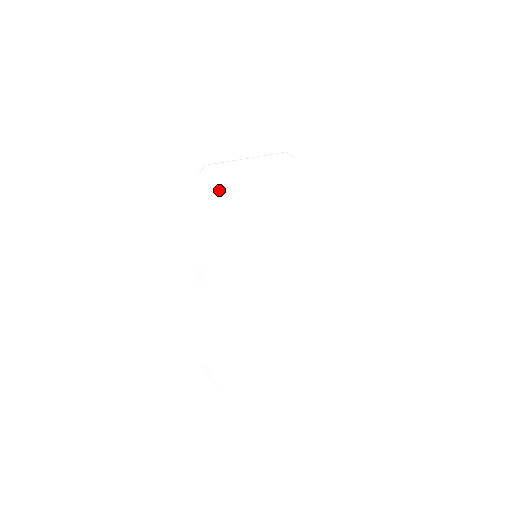
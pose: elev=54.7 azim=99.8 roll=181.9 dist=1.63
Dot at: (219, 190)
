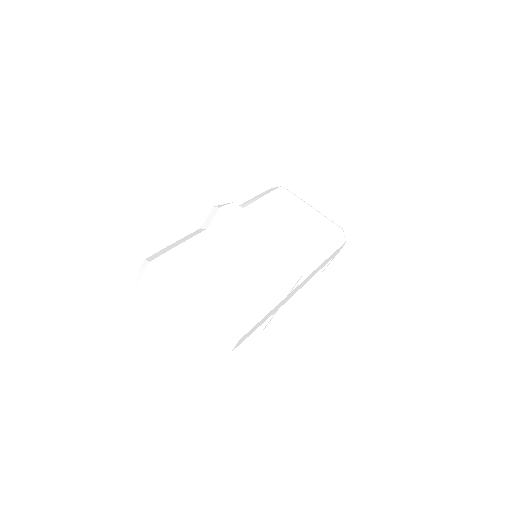
Dot at: (278, 201)
